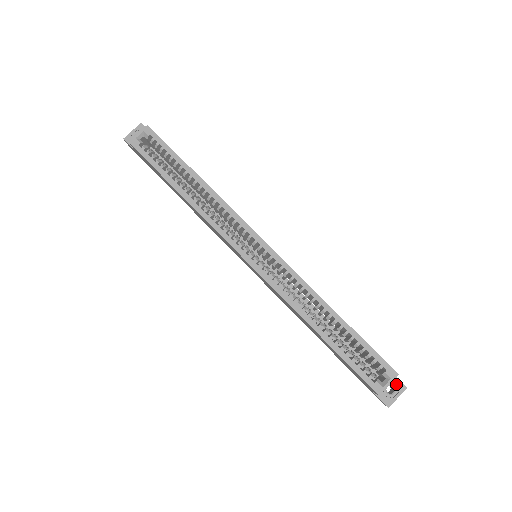
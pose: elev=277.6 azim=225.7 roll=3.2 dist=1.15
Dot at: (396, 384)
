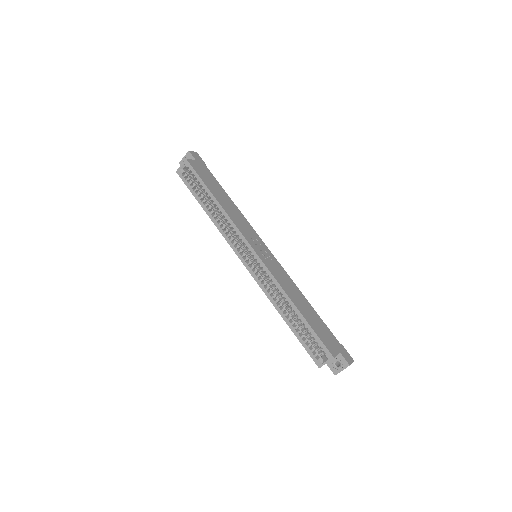
Dot at: (342, 361)
